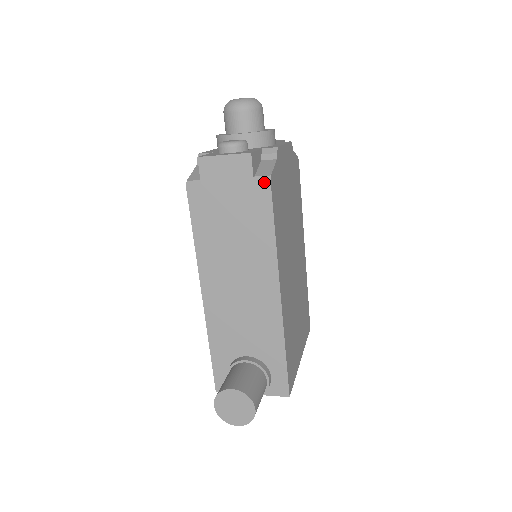
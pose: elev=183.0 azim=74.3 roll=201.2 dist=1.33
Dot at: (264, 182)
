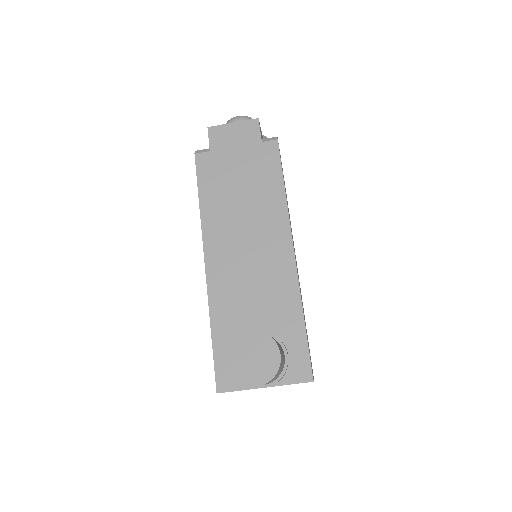
Dot at: (271, 141)
